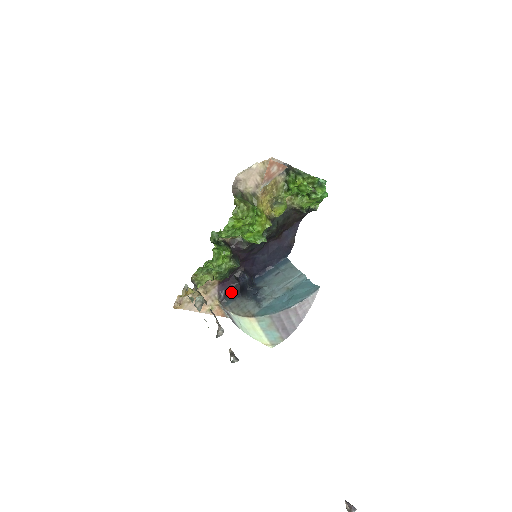
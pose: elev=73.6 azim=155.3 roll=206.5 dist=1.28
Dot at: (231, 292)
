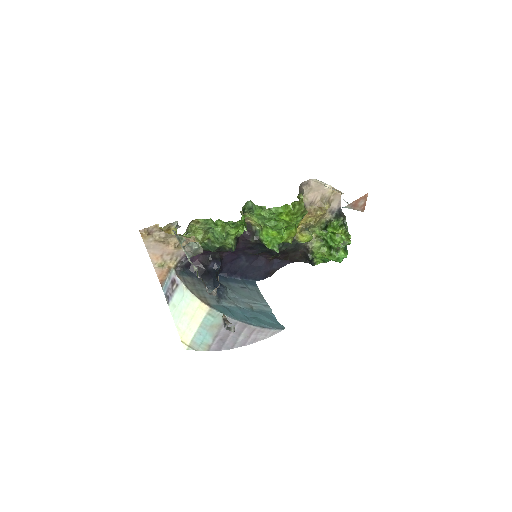
Dot at: (192, 267)
